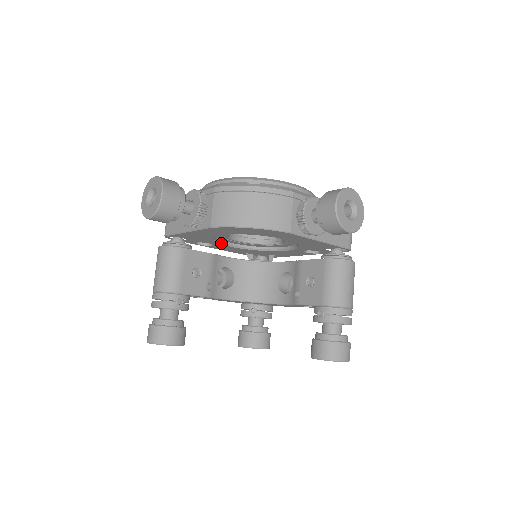
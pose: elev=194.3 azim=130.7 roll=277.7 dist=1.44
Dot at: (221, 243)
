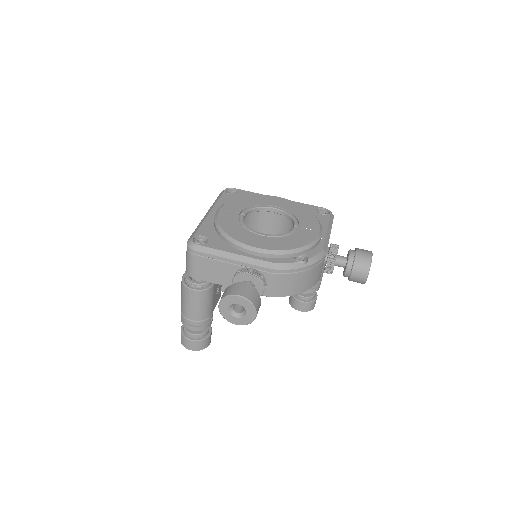
Dot at: occluded
